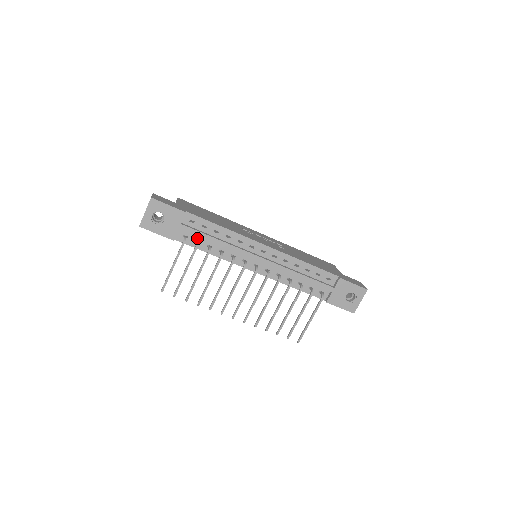
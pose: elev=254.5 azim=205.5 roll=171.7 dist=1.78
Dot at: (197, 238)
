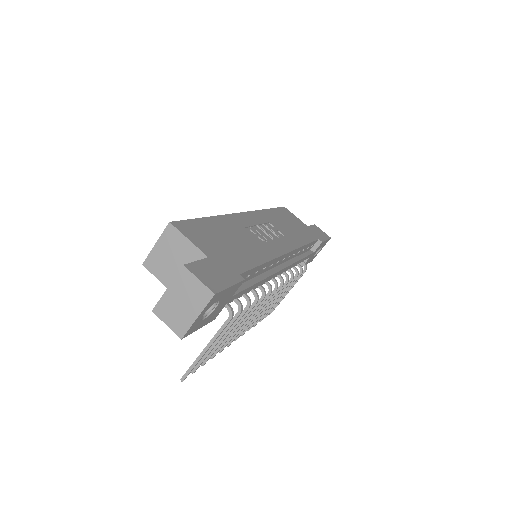
Dot at: occluded
